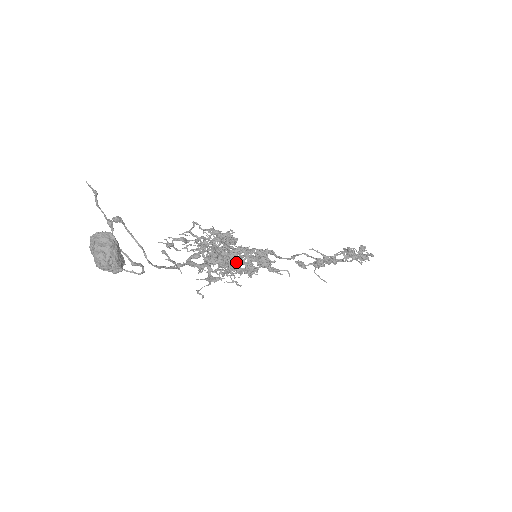
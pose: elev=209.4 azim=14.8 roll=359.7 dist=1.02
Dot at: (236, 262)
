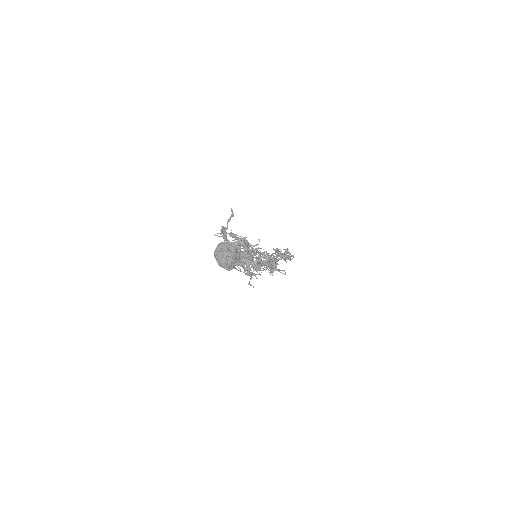
Dot at: (272, 265)
